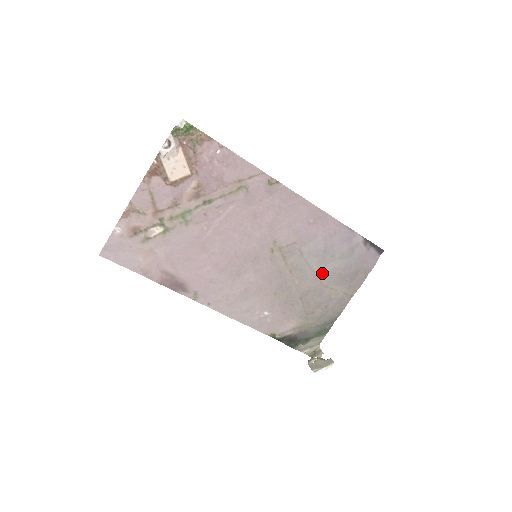
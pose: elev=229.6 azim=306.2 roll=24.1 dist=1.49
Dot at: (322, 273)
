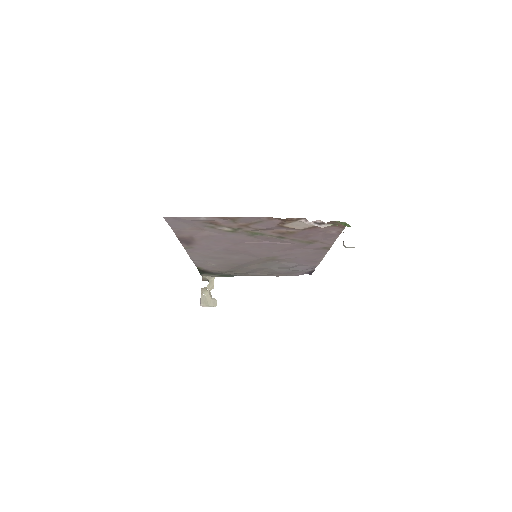
Dot at: (271, 269)
